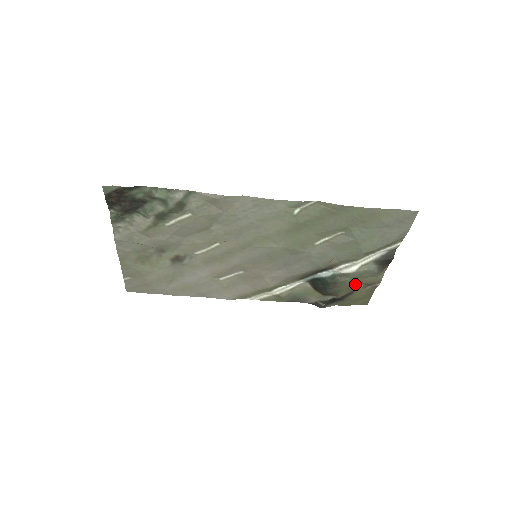
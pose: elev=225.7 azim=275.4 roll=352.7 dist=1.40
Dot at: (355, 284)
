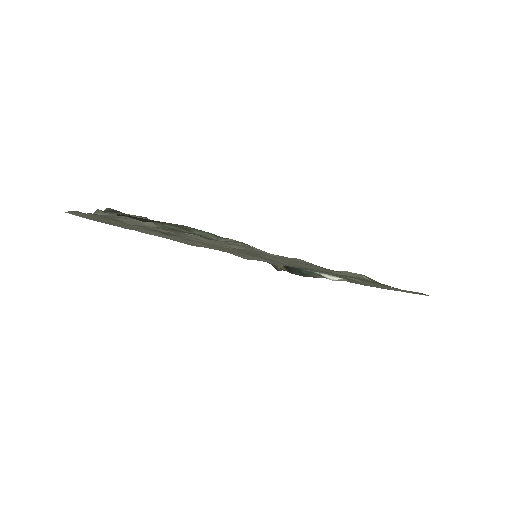
Dot at: occluded
